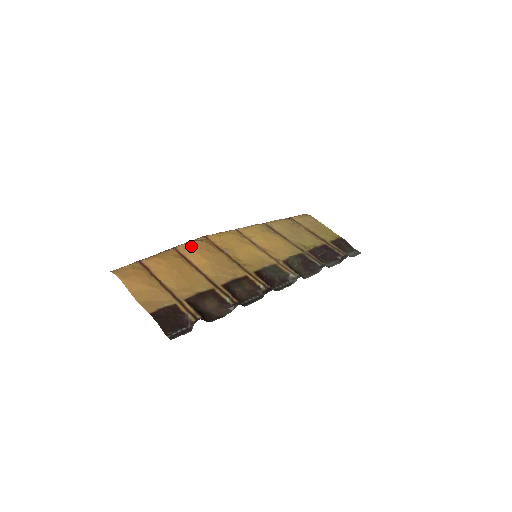
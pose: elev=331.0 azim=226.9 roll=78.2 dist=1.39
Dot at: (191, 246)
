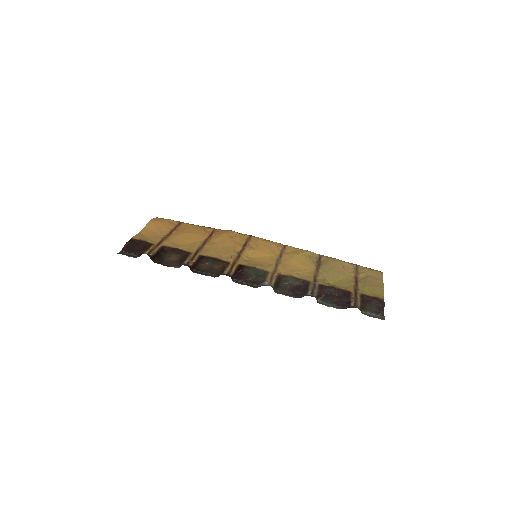
Dot at: (225, 231)
